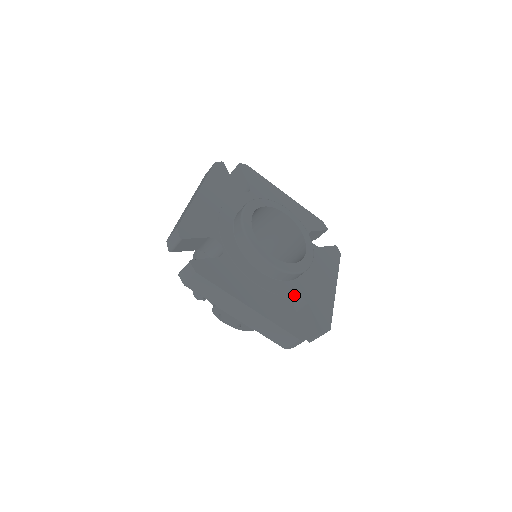
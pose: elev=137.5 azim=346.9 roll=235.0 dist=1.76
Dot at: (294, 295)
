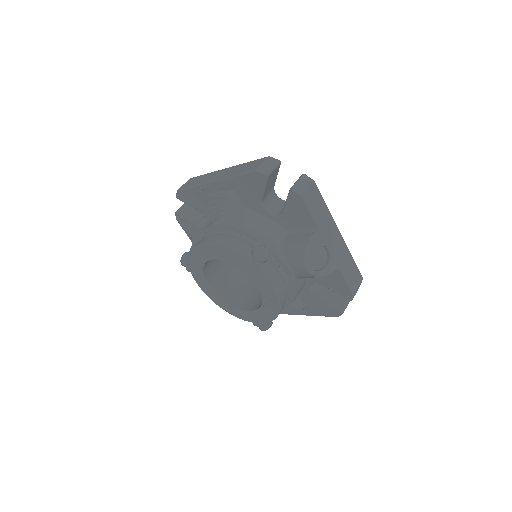
Dot at: occluded
